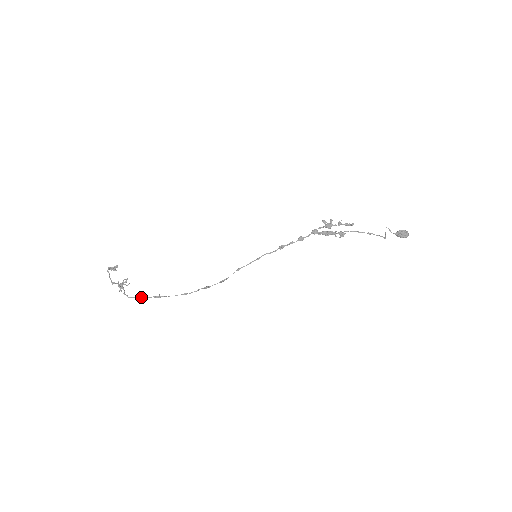
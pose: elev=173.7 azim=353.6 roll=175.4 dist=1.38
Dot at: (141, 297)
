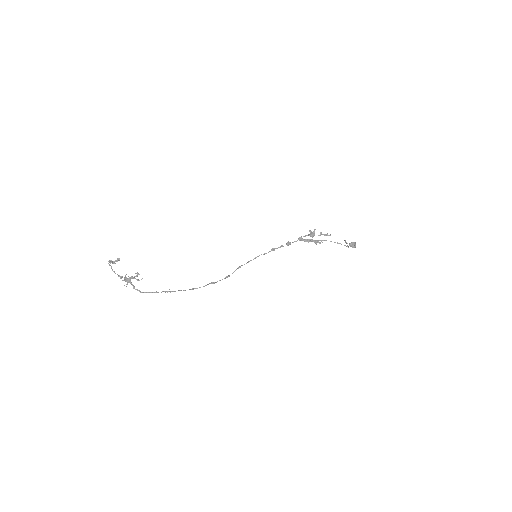
Dot at: (153, 292)
